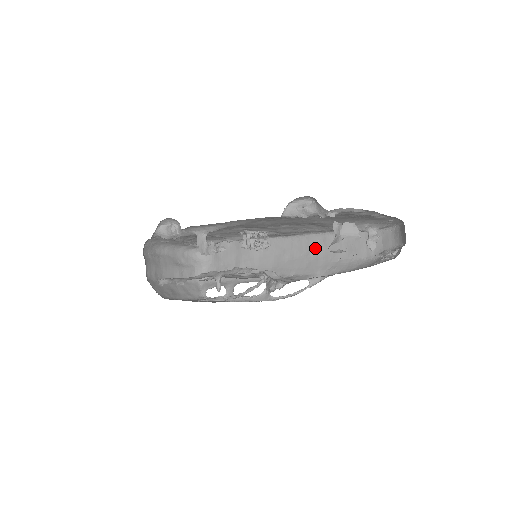
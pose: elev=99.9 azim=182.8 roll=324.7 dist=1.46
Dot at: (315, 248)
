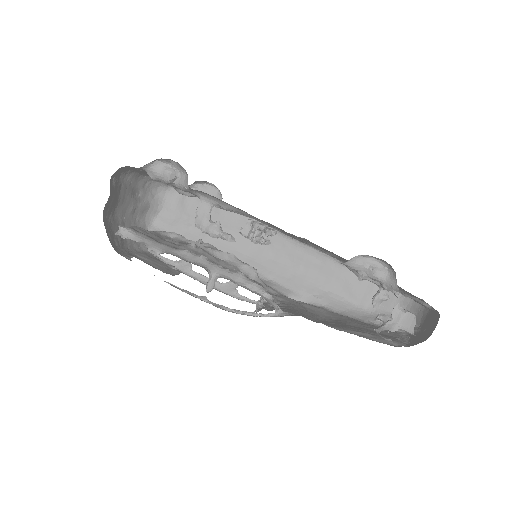
Dot at: (309, 264)
